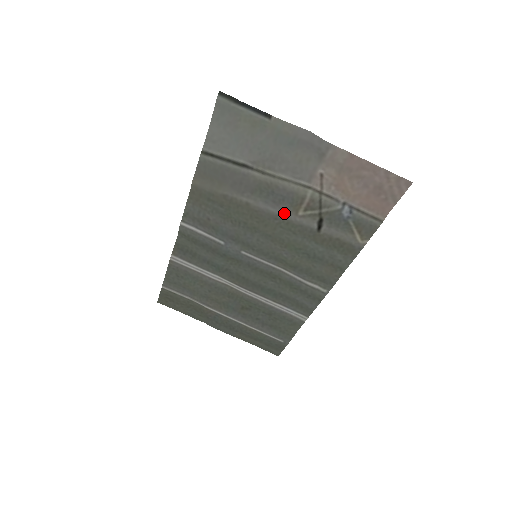
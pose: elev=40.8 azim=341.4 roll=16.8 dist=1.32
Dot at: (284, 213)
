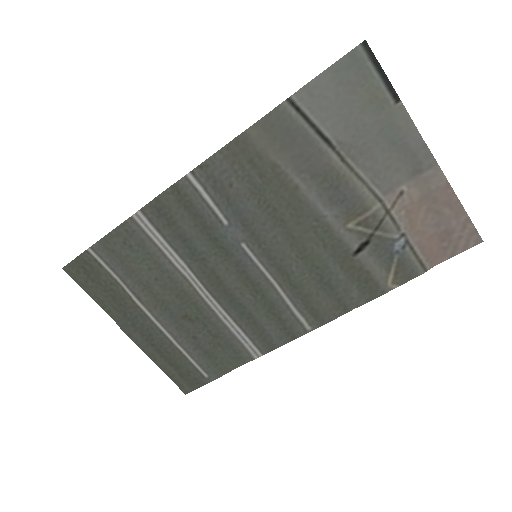
Dot at: (331, 217)
